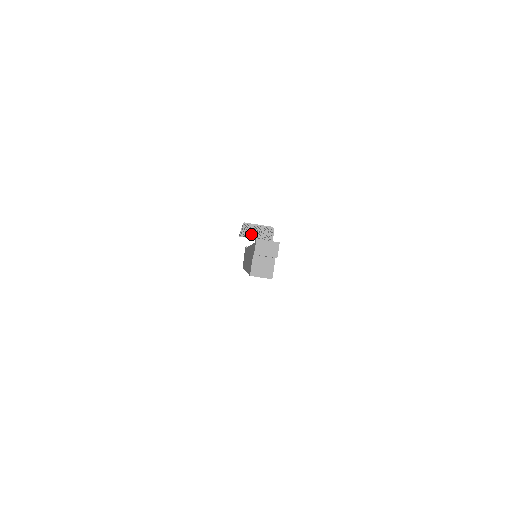
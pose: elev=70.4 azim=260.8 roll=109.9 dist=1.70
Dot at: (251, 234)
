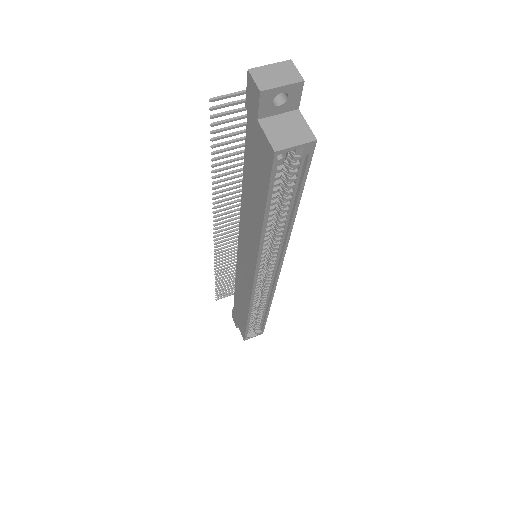
Dot at: (230, 245)
